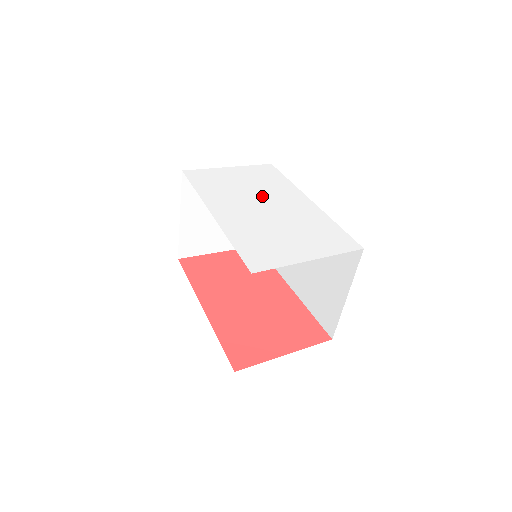
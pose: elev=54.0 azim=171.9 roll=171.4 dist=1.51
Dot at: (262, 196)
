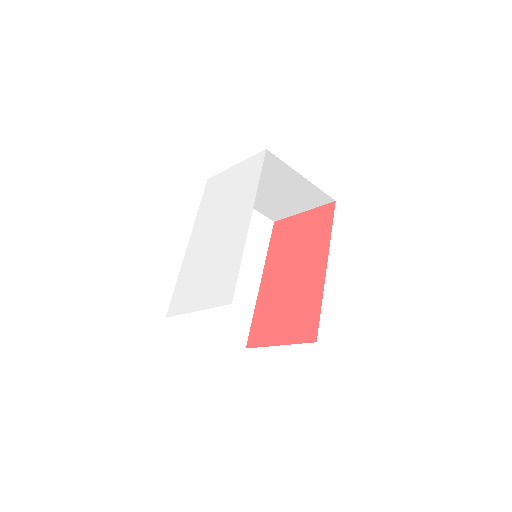
Dot at: (225, 215)
